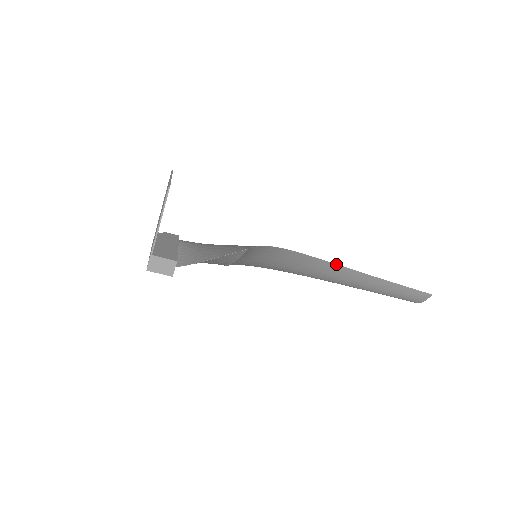
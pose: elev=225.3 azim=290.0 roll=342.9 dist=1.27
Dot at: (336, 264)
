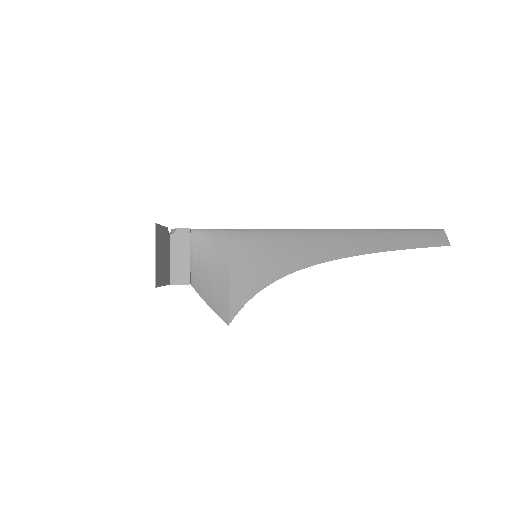
Dot at: (331, 260)
